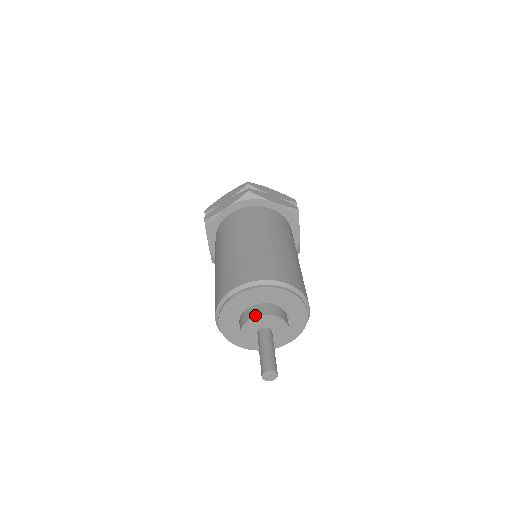
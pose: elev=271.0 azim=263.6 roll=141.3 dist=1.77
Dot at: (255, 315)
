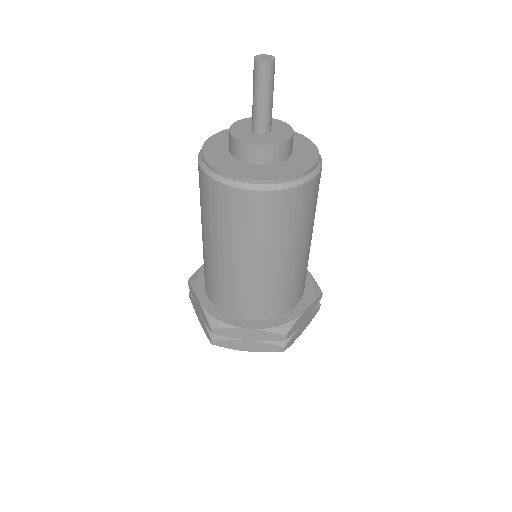
Dot at: (240, 122)
